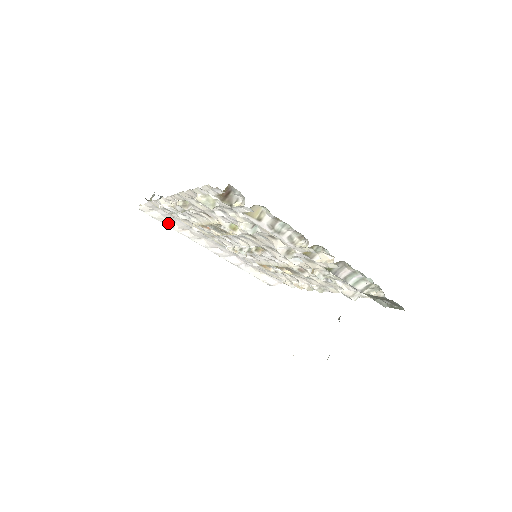
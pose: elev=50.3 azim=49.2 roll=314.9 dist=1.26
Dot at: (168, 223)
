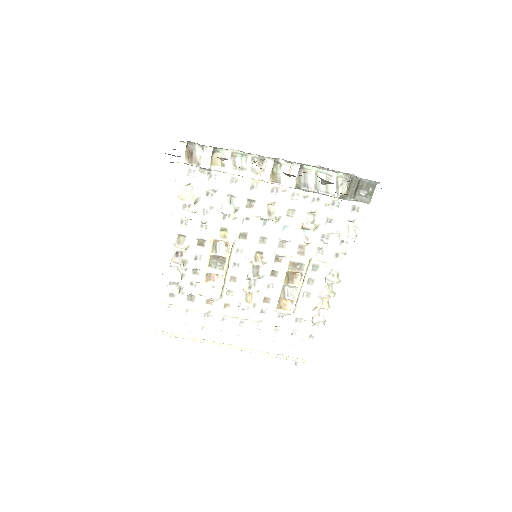
Dot at: (184, 331)
